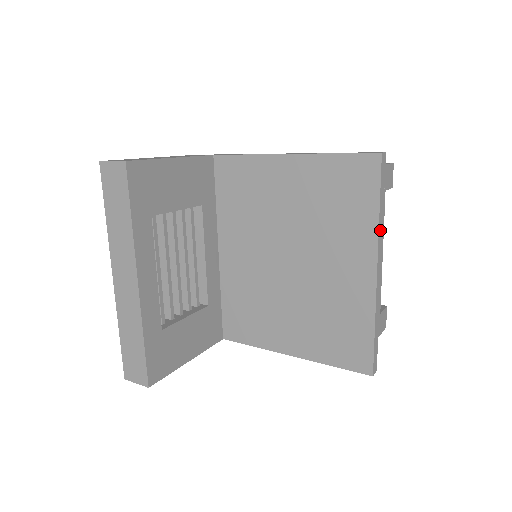
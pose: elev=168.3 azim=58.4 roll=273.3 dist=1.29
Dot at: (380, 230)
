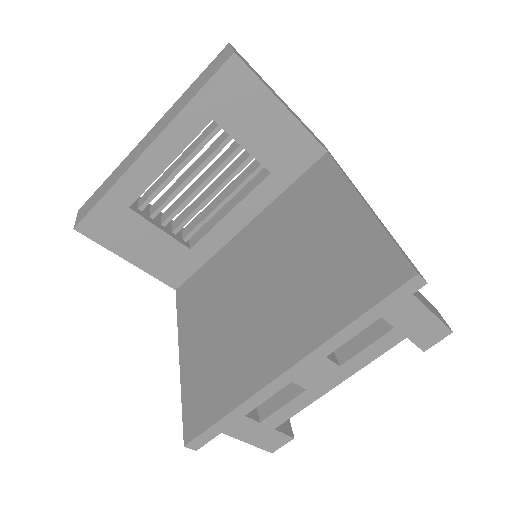
Dot at: (335, 341)
